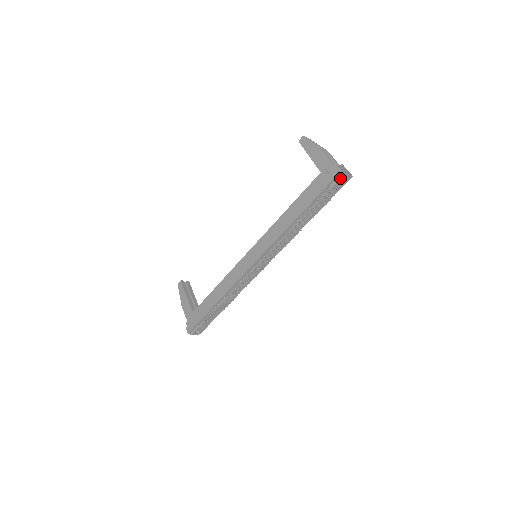
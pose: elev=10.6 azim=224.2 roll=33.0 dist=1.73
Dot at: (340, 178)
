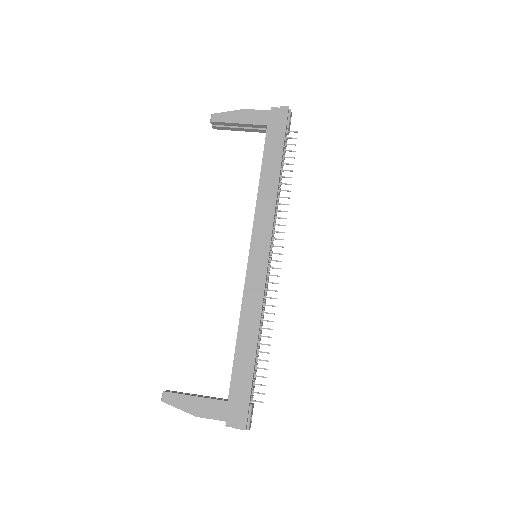
Dot at: (290, 116)
